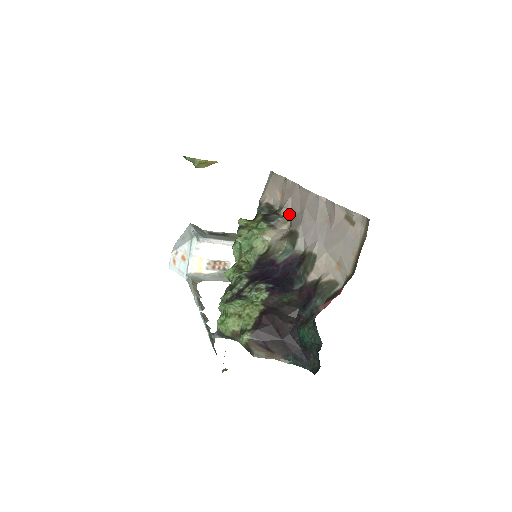
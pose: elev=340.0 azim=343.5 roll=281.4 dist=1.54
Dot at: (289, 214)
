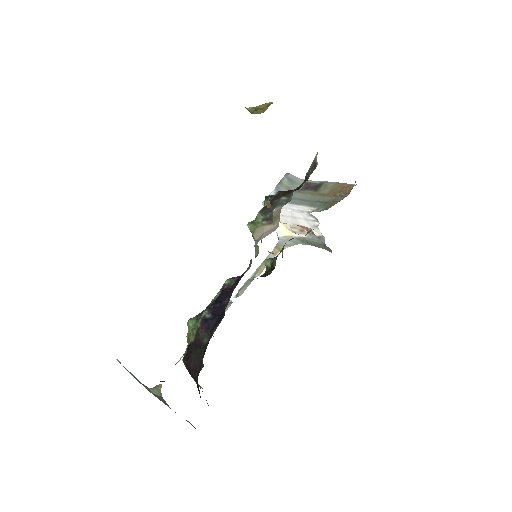
Dot at: occluded
